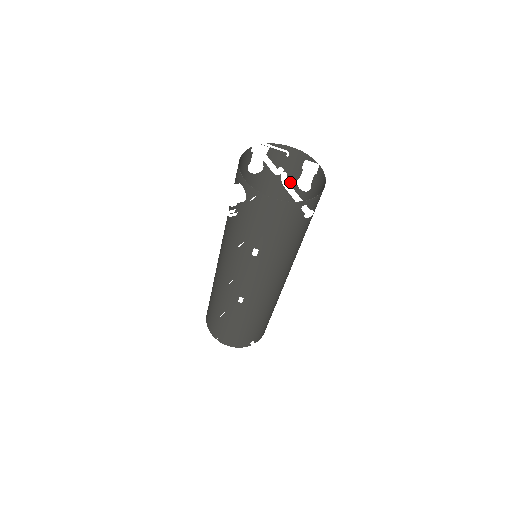
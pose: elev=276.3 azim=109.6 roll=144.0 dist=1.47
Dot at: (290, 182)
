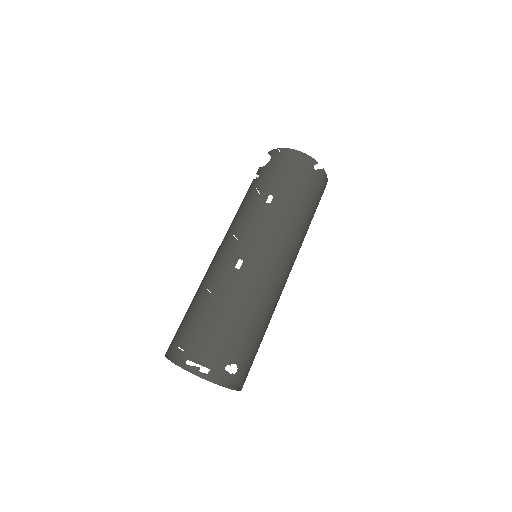
Dot at: occluded
